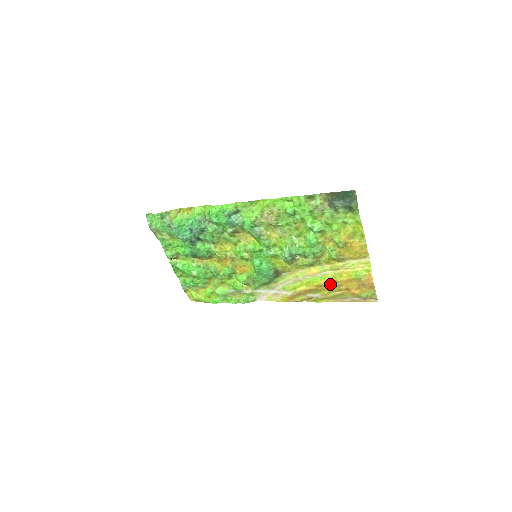
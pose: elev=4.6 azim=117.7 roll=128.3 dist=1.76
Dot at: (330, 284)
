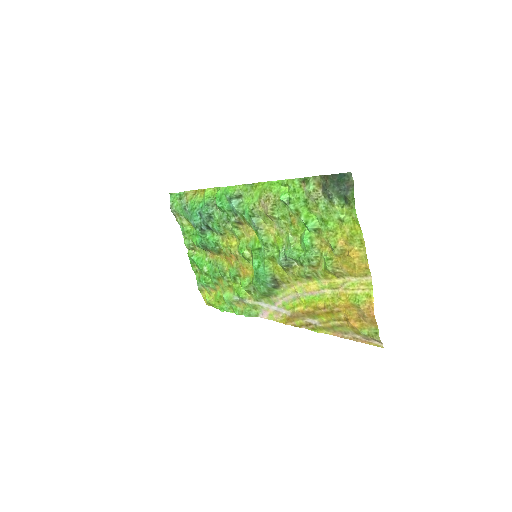
Dot at: (328, 308)
